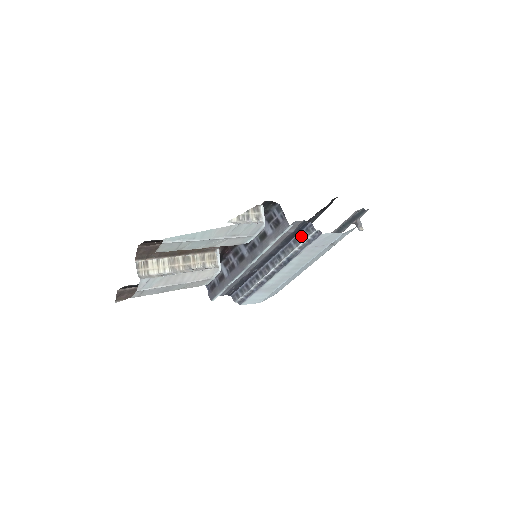
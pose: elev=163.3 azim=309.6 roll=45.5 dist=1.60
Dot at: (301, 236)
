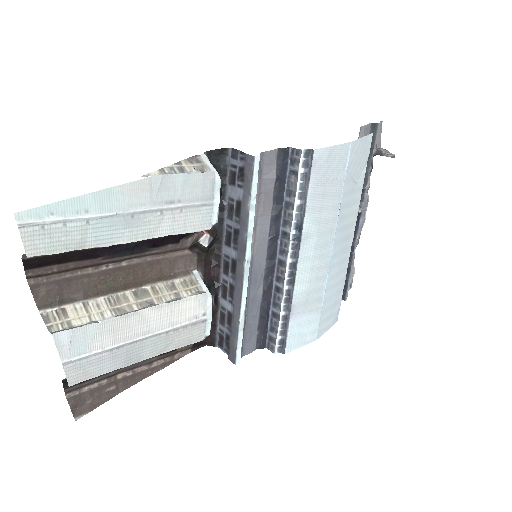
Dot at: (291, 178)
